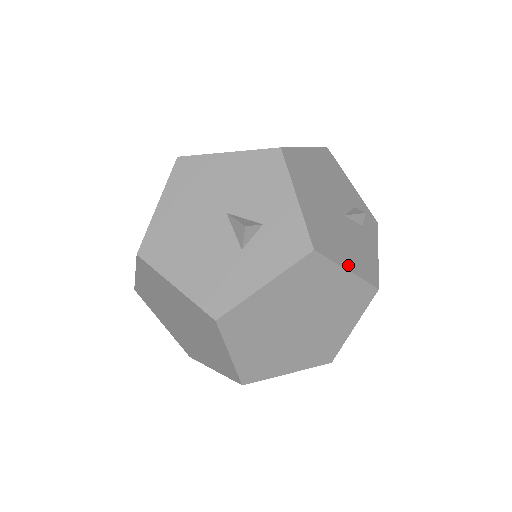
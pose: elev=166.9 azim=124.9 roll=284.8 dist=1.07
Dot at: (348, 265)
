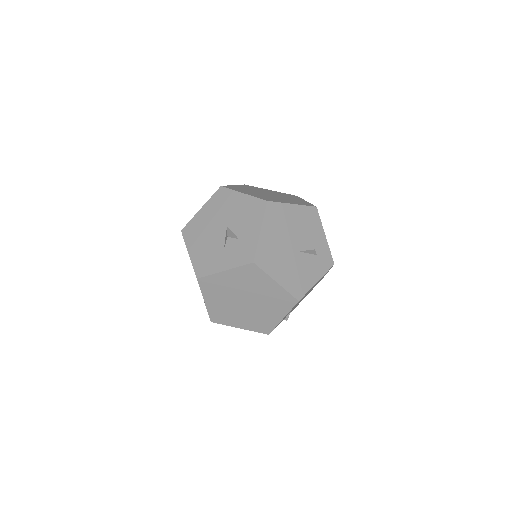
Dot at: (279, 279)
